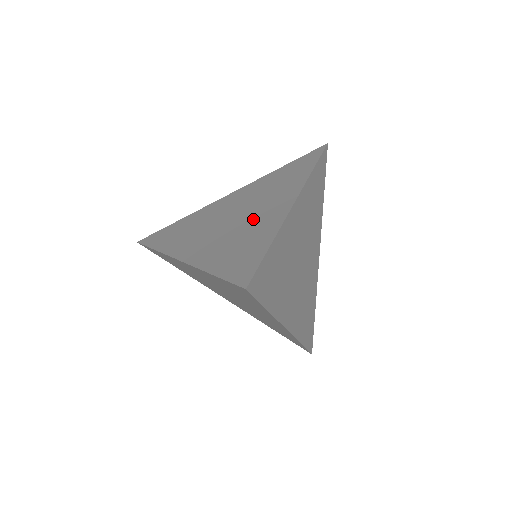
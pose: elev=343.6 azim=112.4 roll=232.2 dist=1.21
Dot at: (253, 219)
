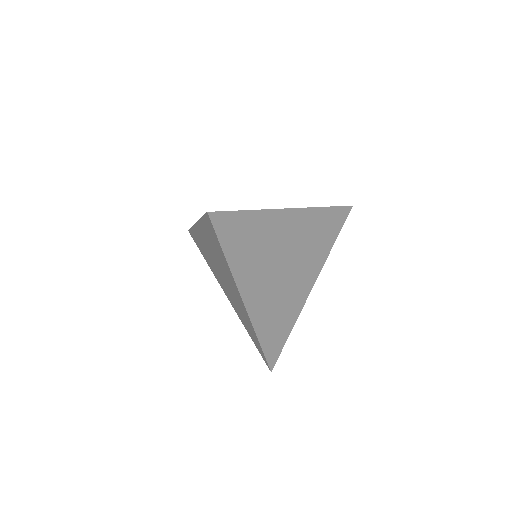
Dot at: occluded
